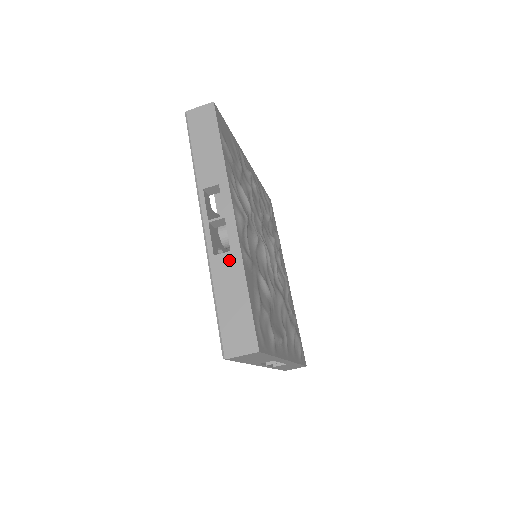
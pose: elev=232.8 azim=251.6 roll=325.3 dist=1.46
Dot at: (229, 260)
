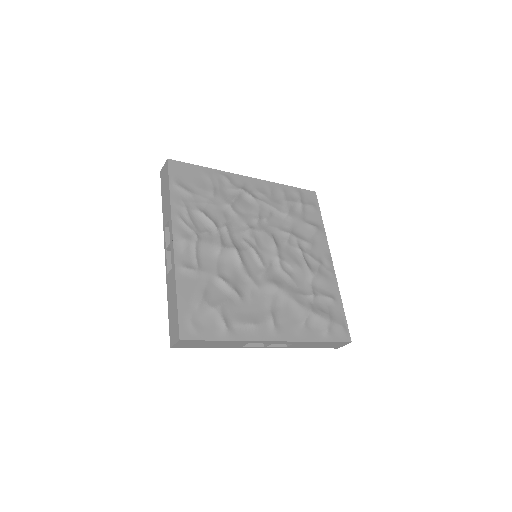
Dot at: (171, 275)
